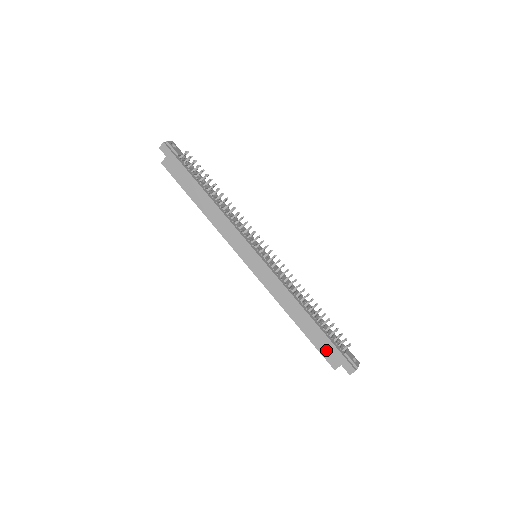
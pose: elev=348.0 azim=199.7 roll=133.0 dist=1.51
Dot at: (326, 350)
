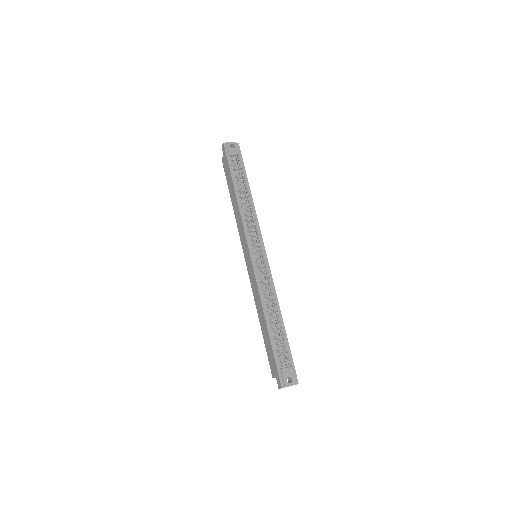
Dot at: (270, 358)
